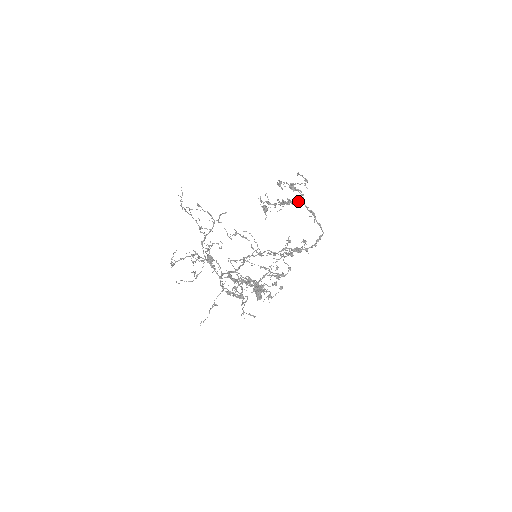
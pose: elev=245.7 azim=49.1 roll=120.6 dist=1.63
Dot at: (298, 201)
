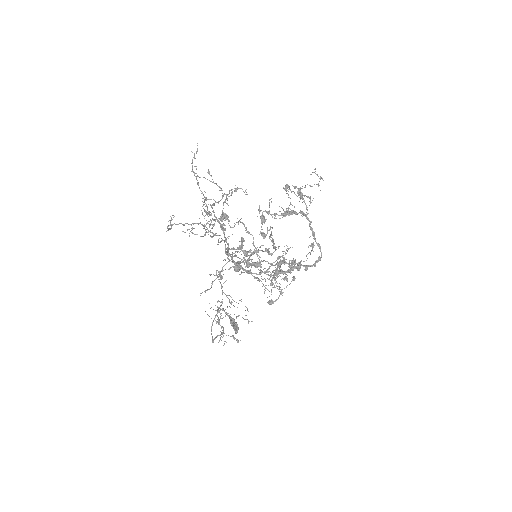
Dot at: (302, 211)
